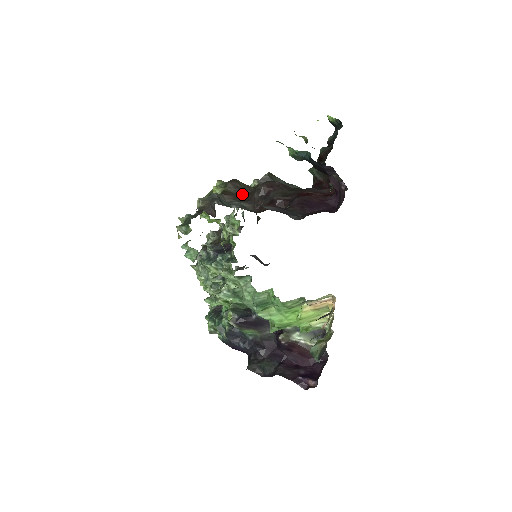
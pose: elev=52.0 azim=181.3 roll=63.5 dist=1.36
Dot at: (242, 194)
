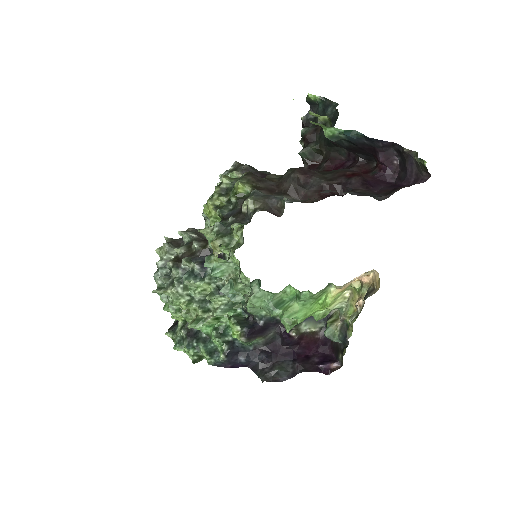
Dot at: (271, 187)
